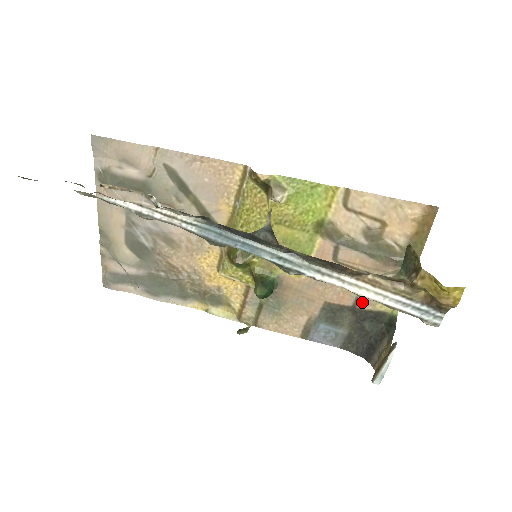
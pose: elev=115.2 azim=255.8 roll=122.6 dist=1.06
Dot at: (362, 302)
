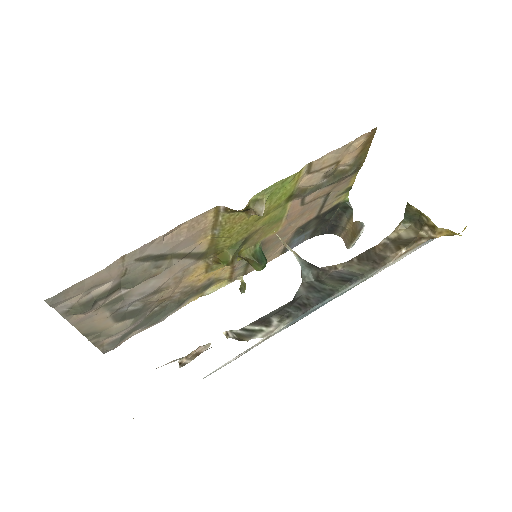
Dot at: (323, 210)
